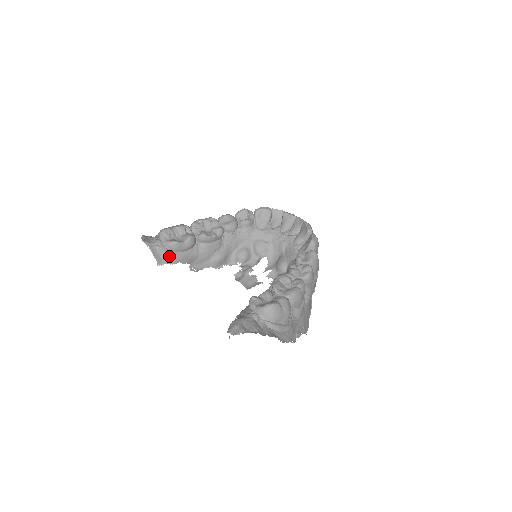
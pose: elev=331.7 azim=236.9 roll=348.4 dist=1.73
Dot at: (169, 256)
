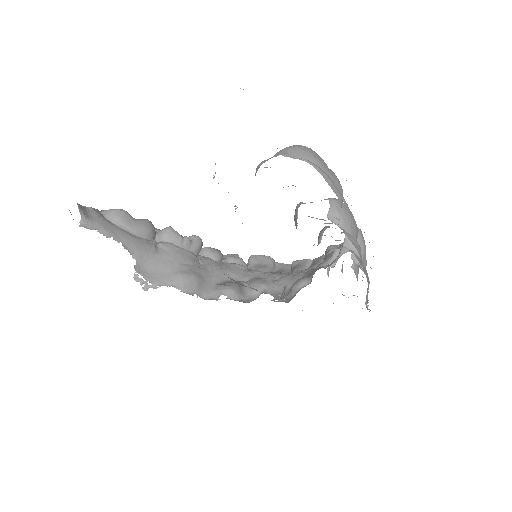
Dot at: (105, 224)
